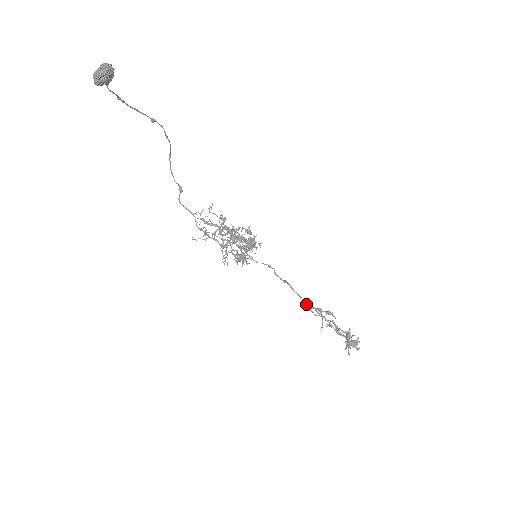
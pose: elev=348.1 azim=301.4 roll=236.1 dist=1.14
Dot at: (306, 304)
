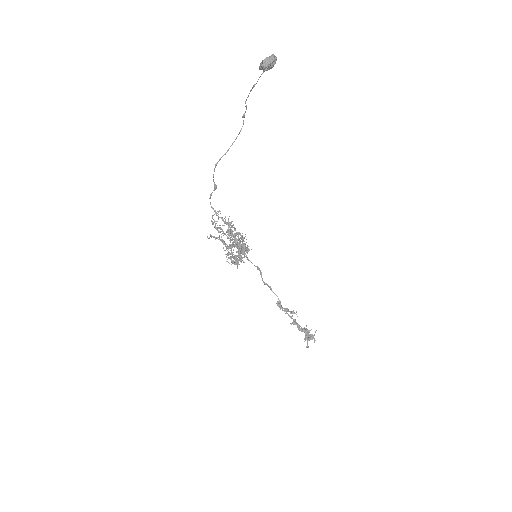
Dot at: occluded
